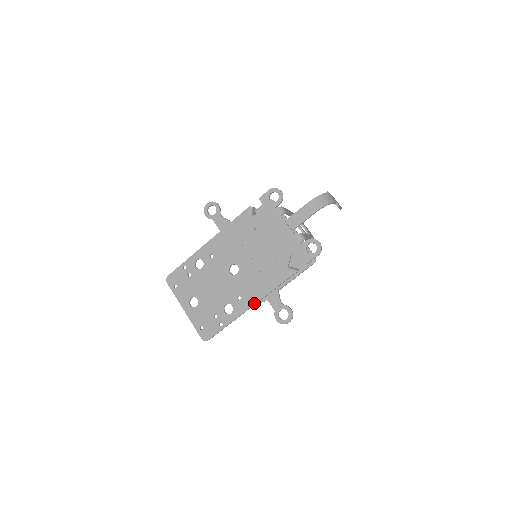
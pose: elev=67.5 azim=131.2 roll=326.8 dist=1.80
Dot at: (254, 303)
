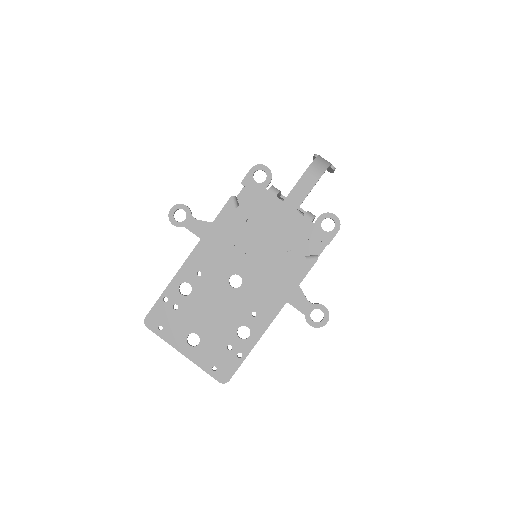
Dot at: (276, 314)
